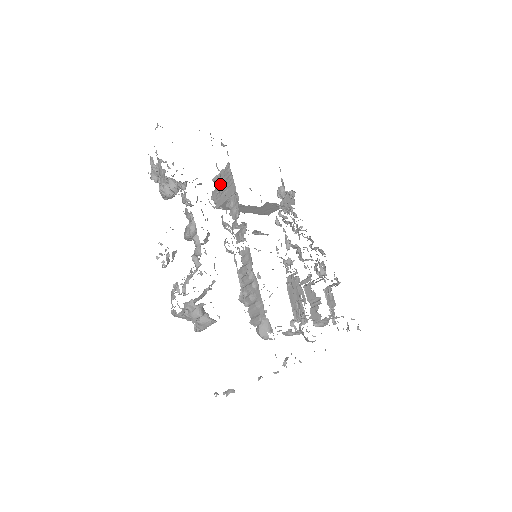
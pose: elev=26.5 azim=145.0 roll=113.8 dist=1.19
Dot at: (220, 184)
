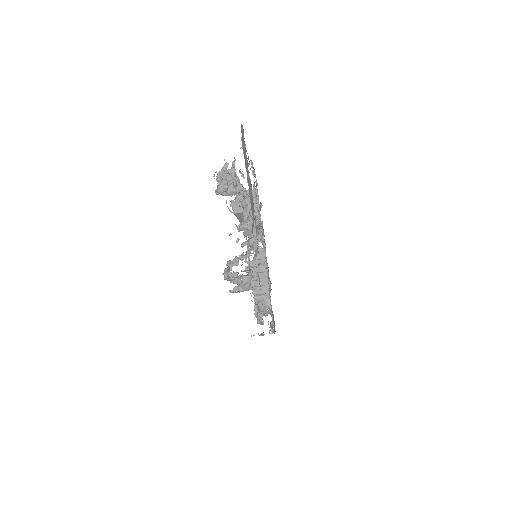
Dot at: occluded
